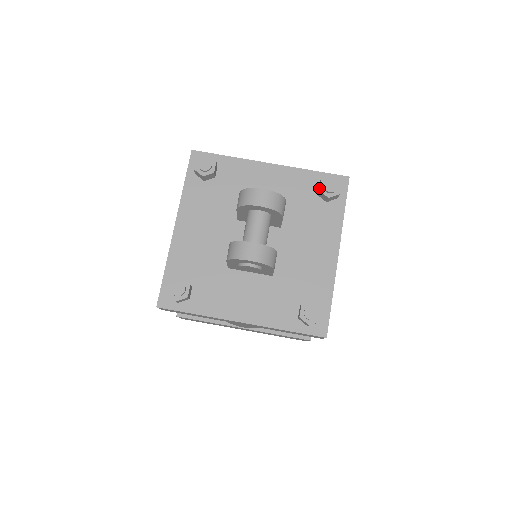
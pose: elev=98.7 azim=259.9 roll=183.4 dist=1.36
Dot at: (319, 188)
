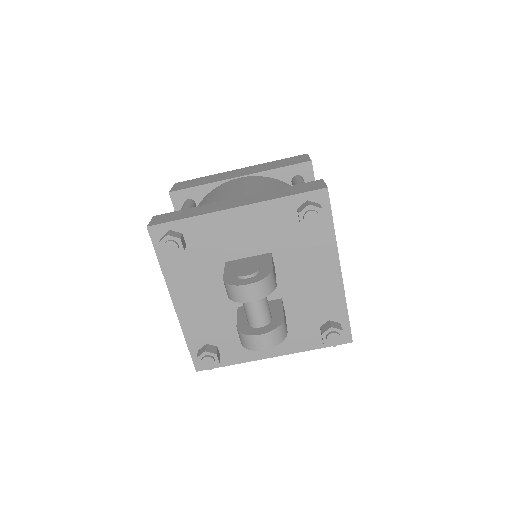
Dot at: (300, 223)
